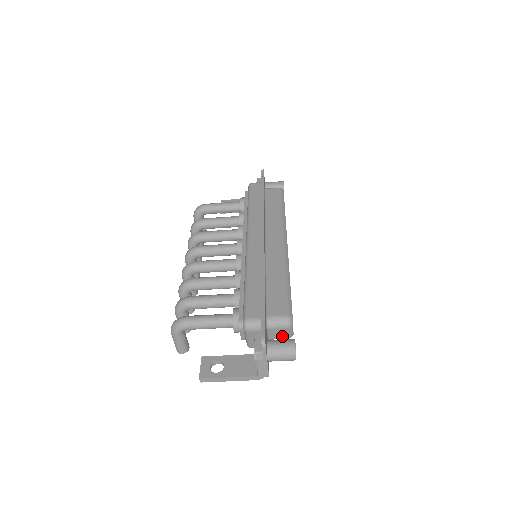
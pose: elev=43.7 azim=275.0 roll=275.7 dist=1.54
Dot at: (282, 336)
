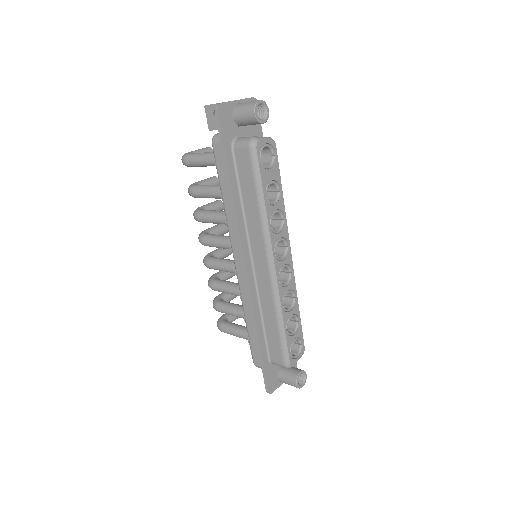
Dot at: occluded
